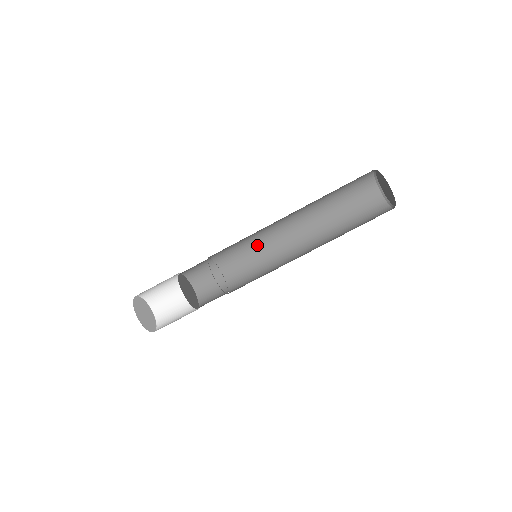
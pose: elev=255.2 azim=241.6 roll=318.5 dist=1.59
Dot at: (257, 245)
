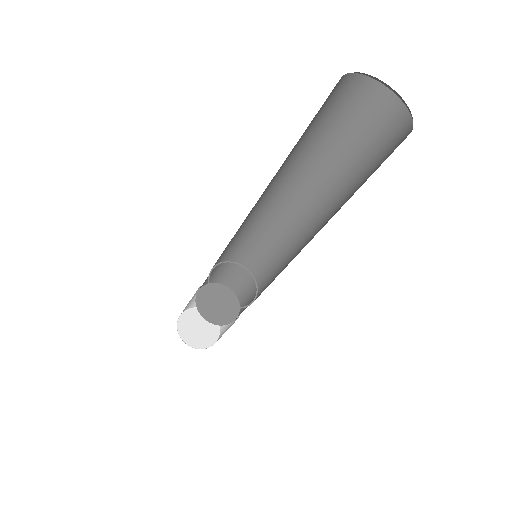
Dot at: occluded
